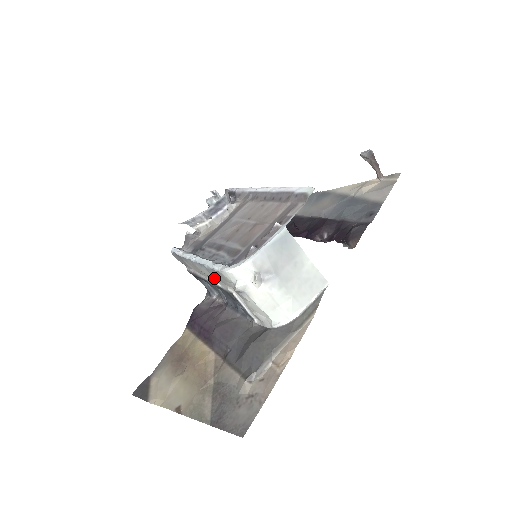
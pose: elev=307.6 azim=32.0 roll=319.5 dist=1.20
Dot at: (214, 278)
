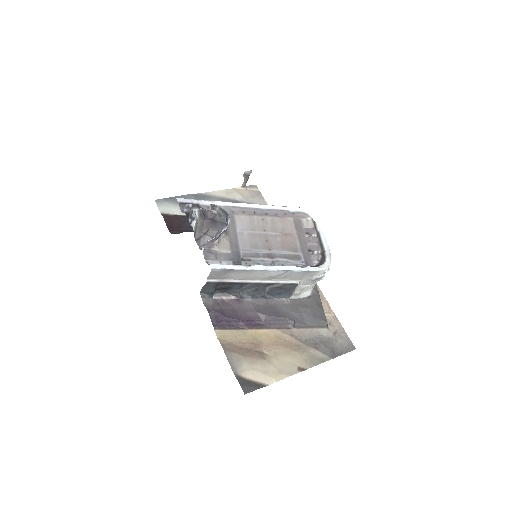
Dot at: (280, 278)
